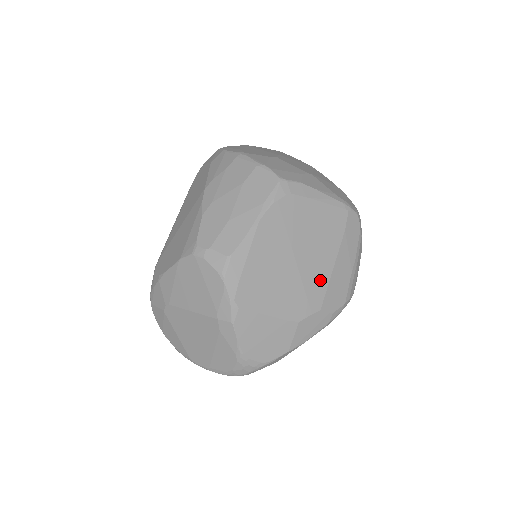
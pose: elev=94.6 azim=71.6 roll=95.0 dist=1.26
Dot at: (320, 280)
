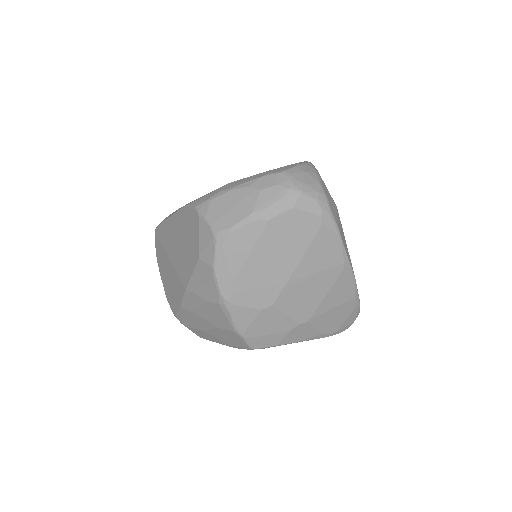
Dot at: occluded
